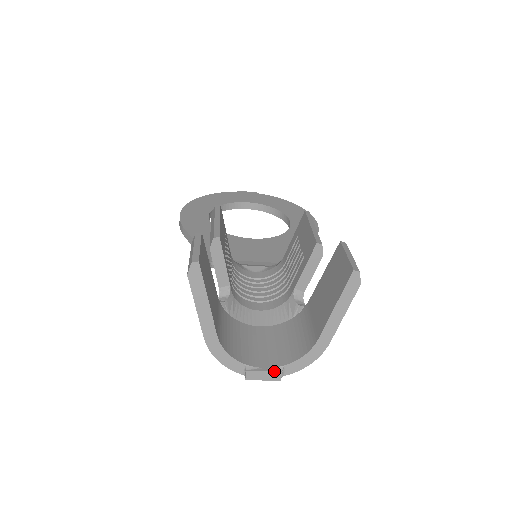
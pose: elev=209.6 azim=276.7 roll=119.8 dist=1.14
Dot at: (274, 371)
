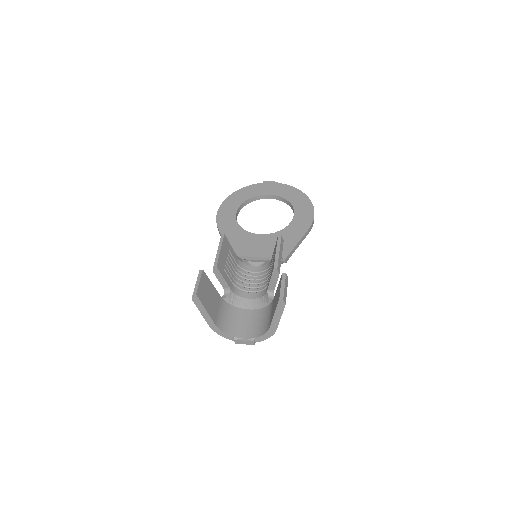
Dot at: (249, 341)
